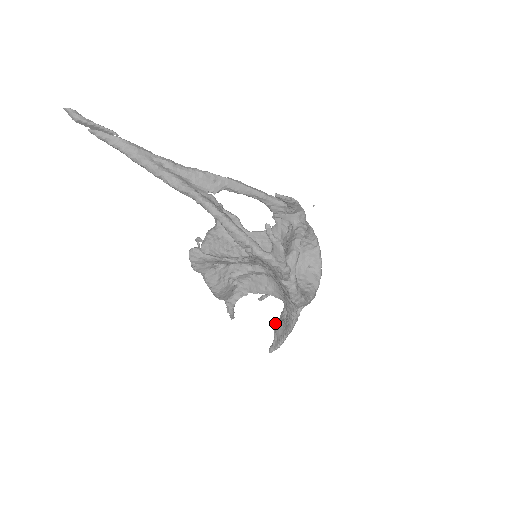
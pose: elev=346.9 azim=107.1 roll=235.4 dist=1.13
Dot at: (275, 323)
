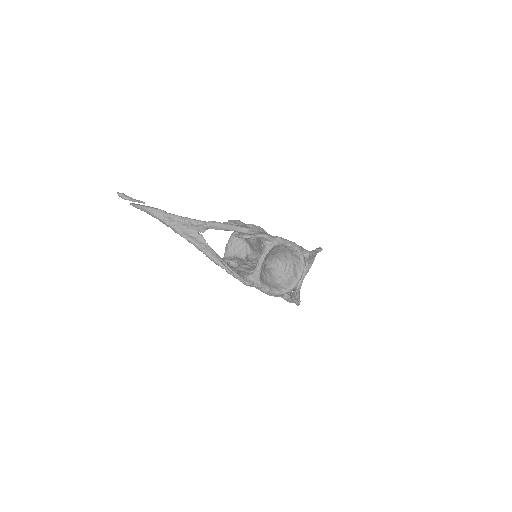
Dot at: occluded
